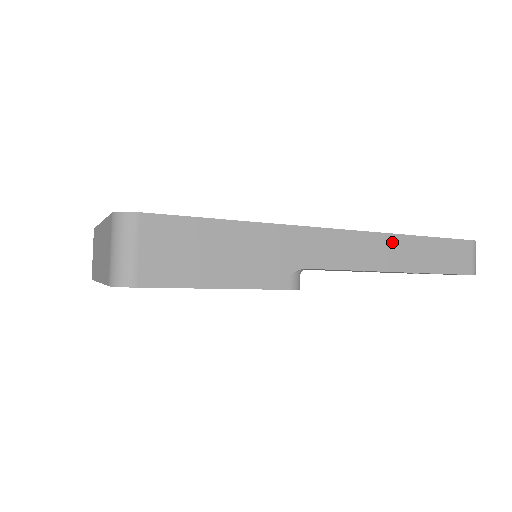
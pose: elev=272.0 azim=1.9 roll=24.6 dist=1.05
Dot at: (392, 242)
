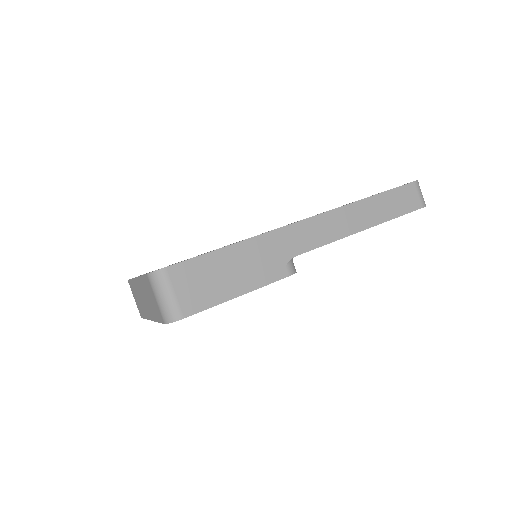
Dot at: (352, 210)
